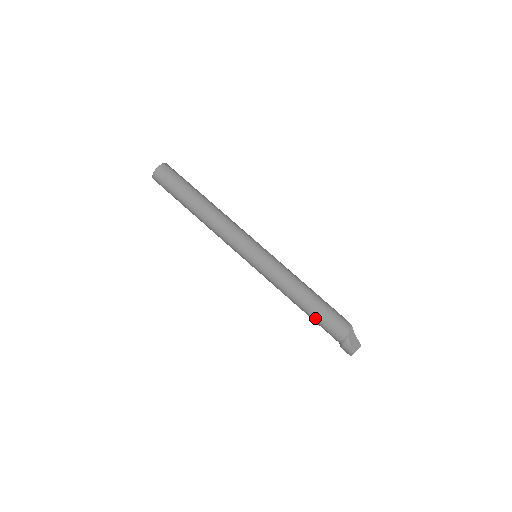
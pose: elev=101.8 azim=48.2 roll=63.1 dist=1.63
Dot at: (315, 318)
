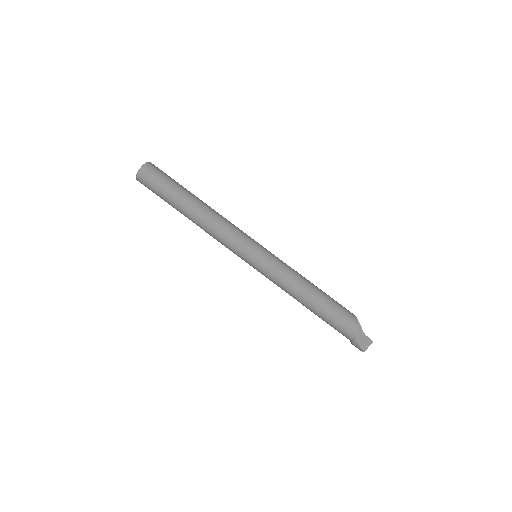
Dot at: (322, 319)
